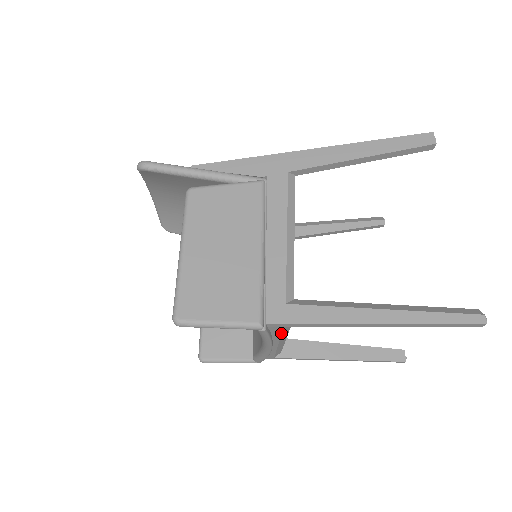
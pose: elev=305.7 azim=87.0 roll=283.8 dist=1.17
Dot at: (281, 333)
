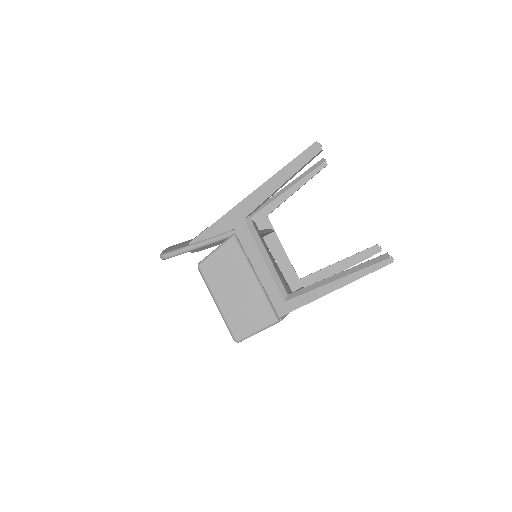
Dot at: occluded
